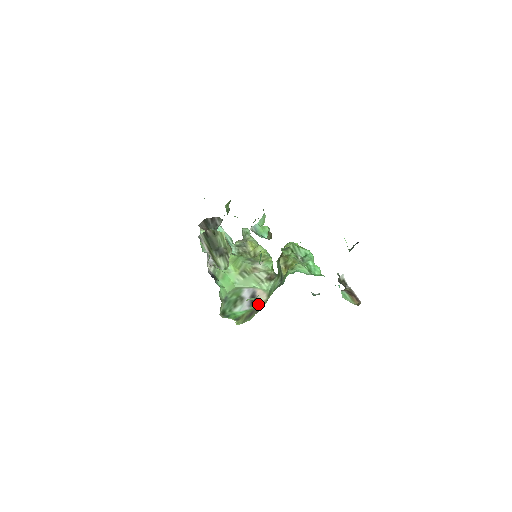
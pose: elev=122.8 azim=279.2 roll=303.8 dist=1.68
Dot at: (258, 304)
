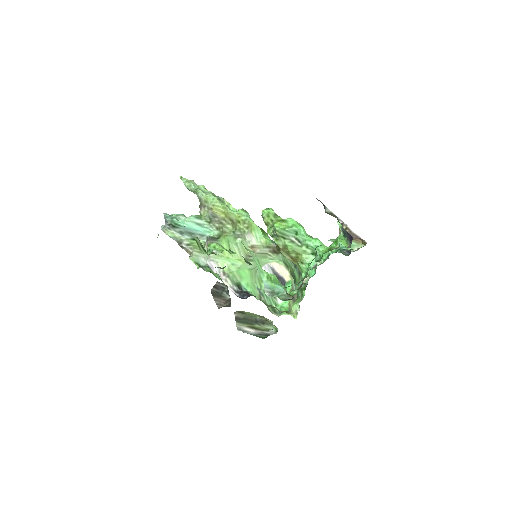
Dot at: (289, 285)
